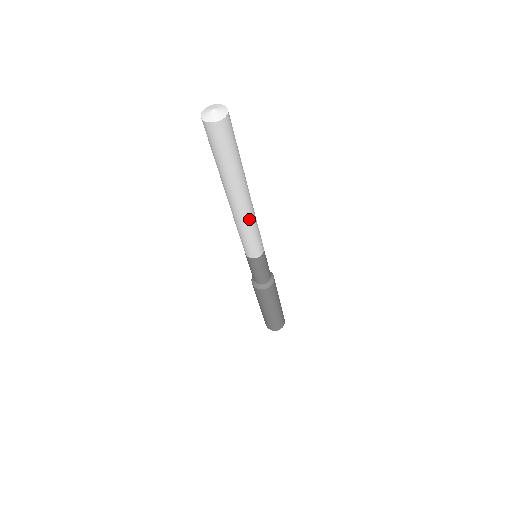
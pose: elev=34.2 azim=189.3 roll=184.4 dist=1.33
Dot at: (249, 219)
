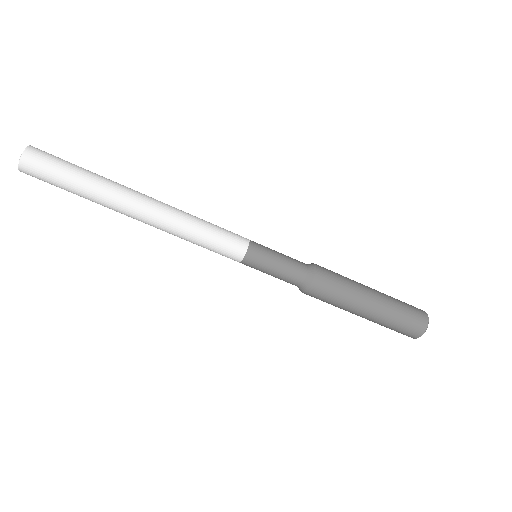
Dot at: (175, 217)
